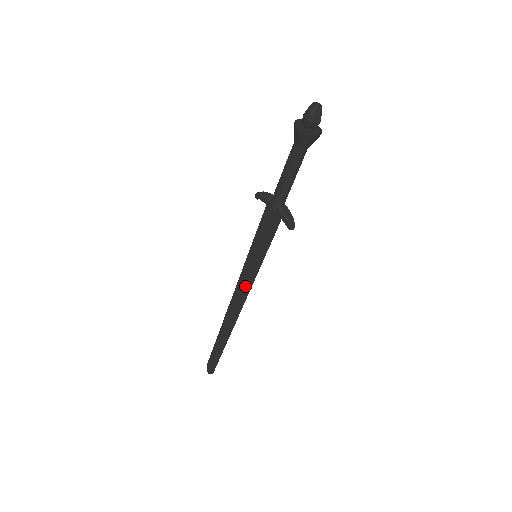
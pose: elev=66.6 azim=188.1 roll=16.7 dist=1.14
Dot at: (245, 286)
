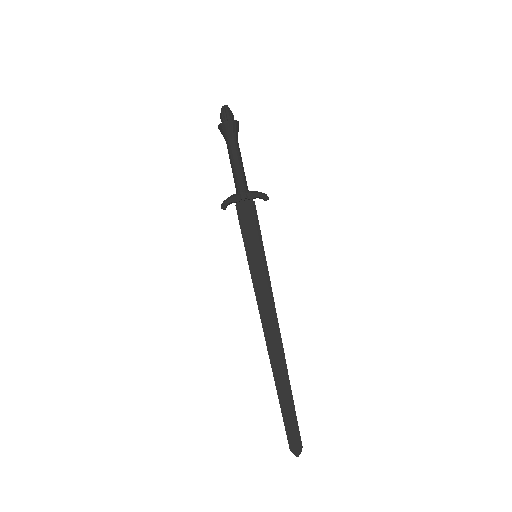
Dot at: (266, 295)
